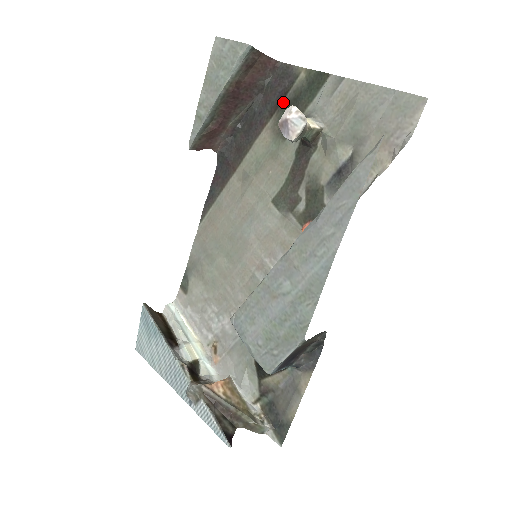
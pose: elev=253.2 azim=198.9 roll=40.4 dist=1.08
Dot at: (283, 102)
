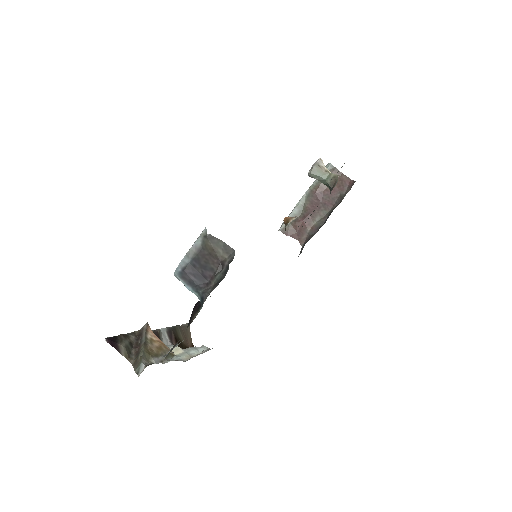
Dot at: occluded
